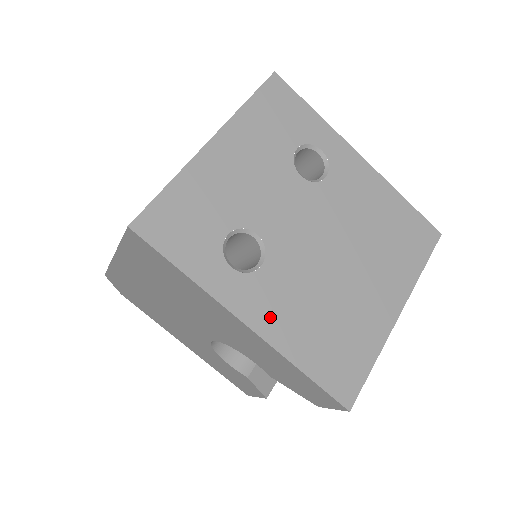
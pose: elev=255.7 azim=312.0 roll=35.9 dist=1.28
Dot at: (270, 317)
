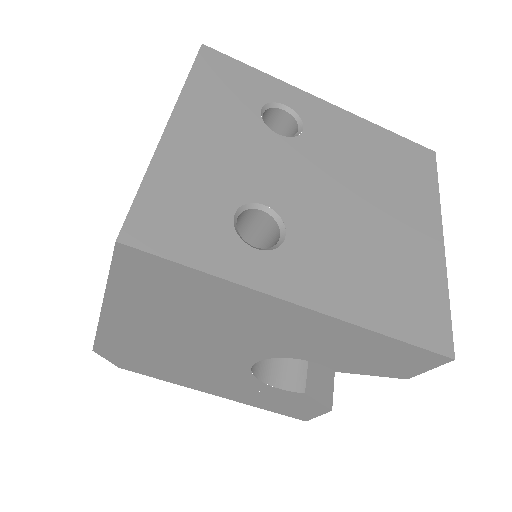
Dot at: (323, 288)
